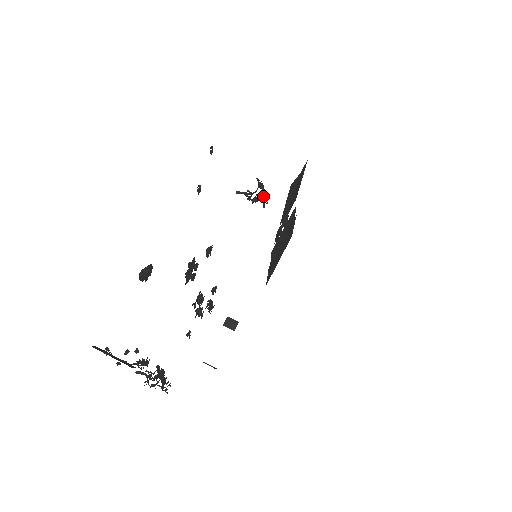
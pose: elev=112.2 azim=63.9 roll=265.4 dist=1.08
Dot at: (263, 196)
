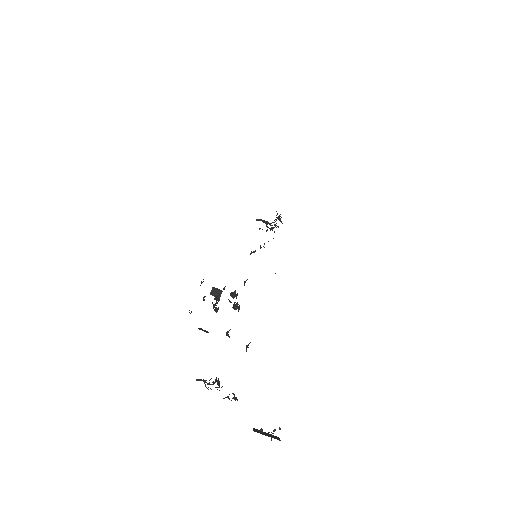
Dot at: occluded
